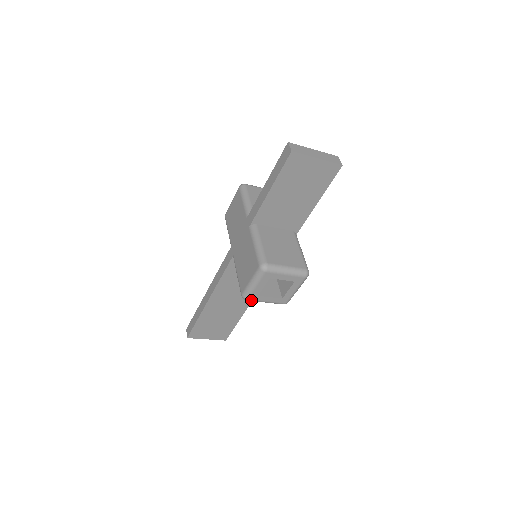
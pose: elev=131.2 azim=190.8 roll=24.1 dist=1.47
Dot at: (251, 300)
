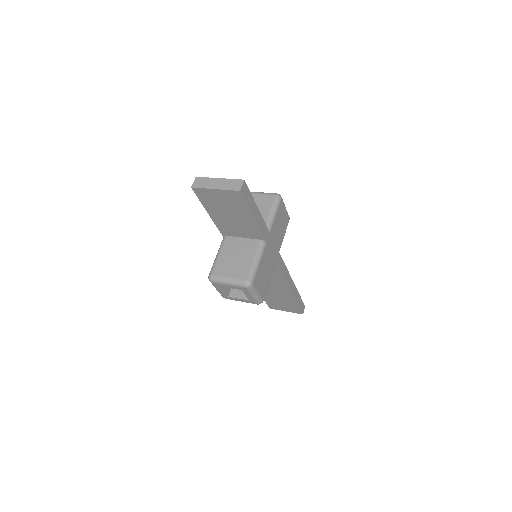
Dot at: occluded
